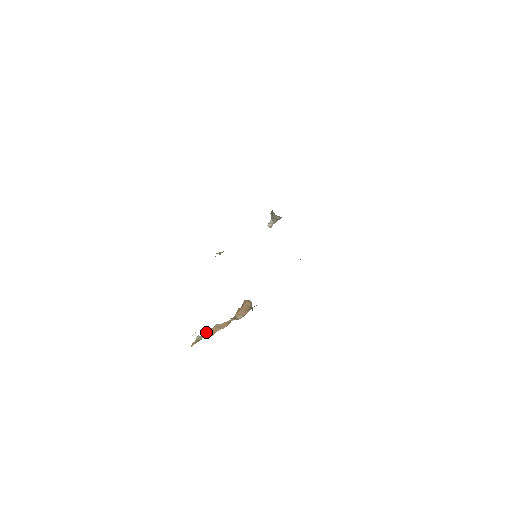
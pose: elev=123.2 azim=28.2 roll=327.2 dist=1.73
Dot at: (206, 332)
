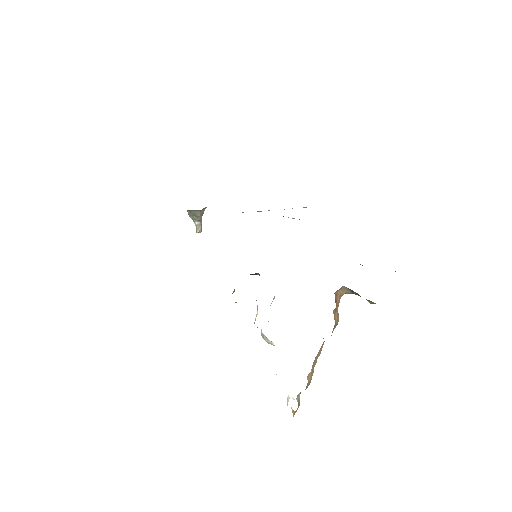
Dot at: occluded
